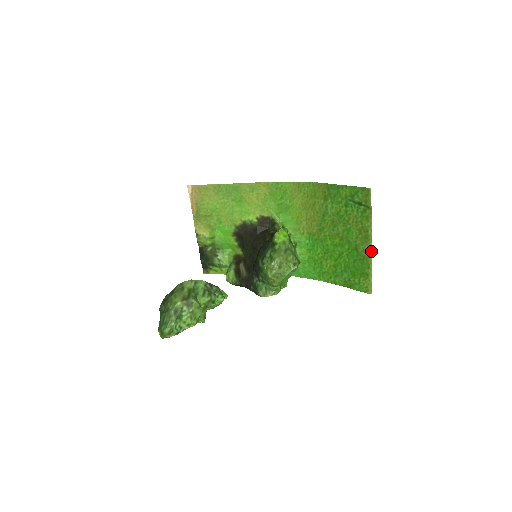
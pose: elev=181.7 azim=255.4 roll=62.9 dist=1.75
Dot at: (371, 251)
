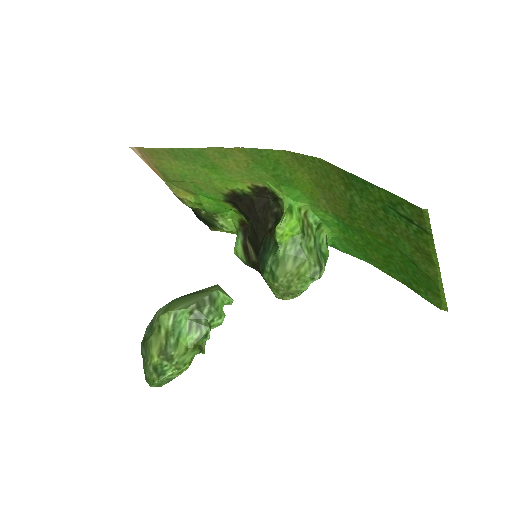
Dot at: (440, 277)
